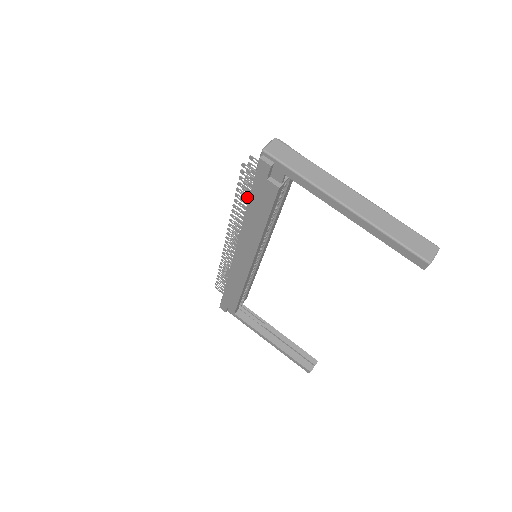
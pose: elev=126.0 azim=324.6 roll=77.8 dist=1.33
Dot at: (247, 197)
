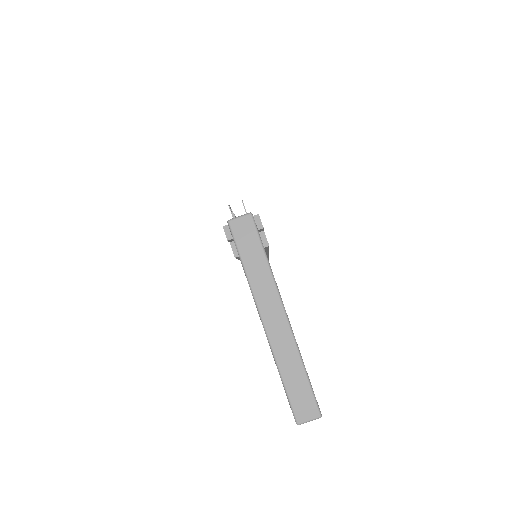
Dot at: occluded
